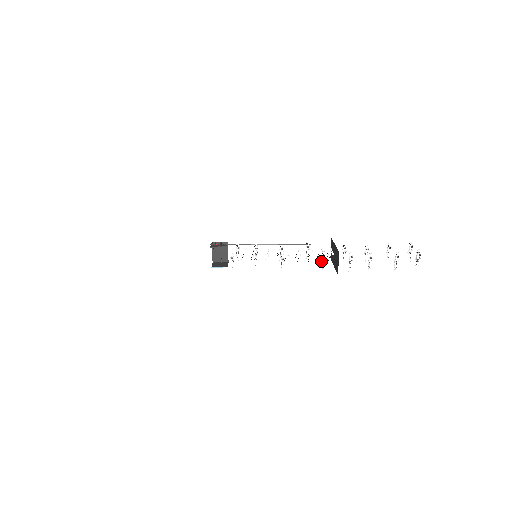
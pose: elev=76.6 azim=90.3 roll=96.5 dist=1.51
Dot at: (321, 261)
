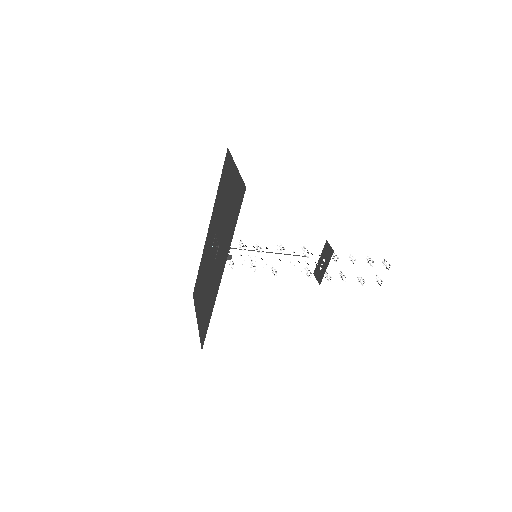
Dot at: (307, 269)
